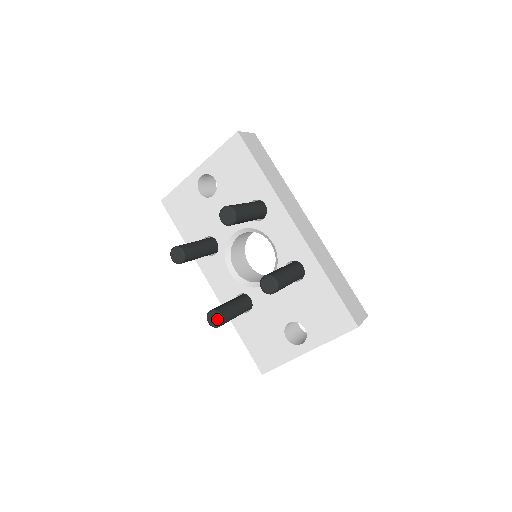
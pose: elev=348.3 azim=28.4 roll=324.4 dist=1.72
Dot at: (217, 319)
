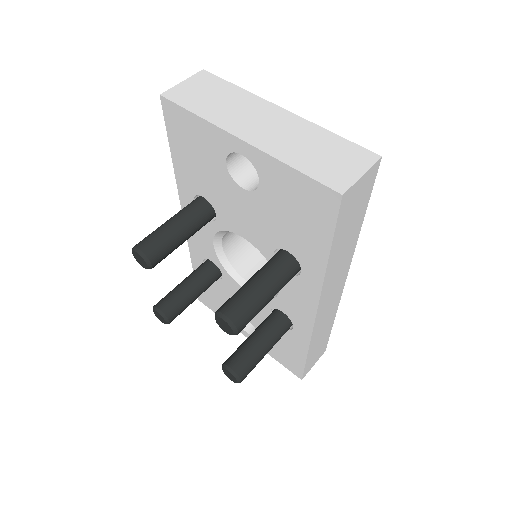
Dot at: (164, 321)
